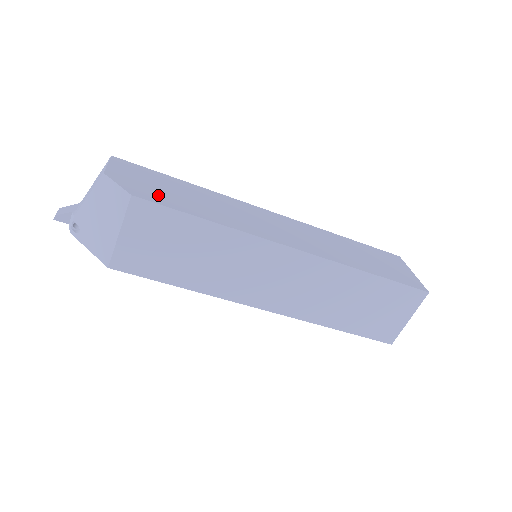
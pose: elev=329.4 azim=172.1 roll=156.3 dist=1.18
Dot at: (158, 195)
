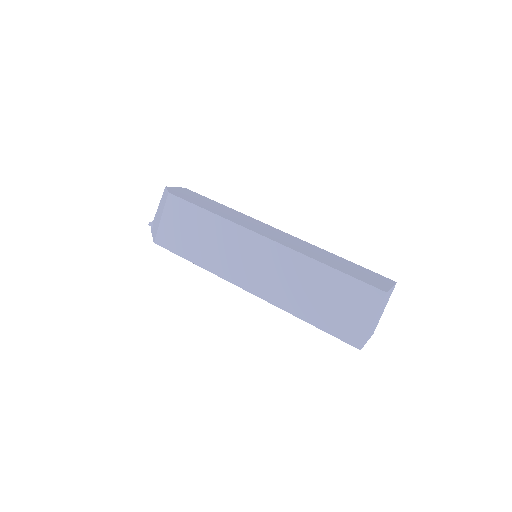
Dot at: (188, 198)
